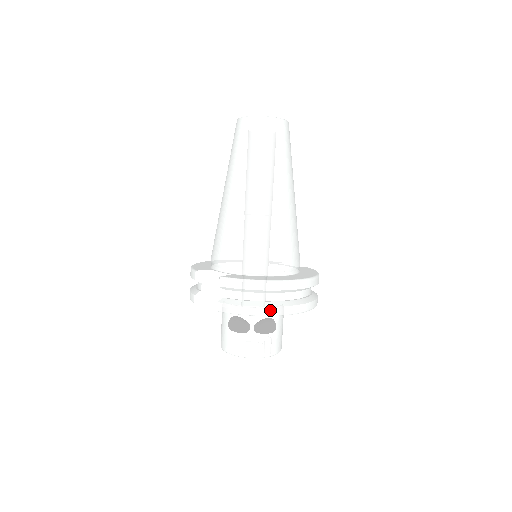
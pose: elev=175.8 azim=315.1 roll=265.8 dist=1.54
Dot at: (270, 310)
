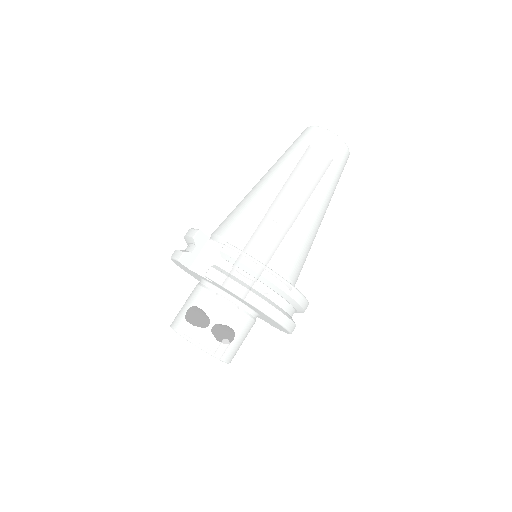
Dot at: (259, 301)
